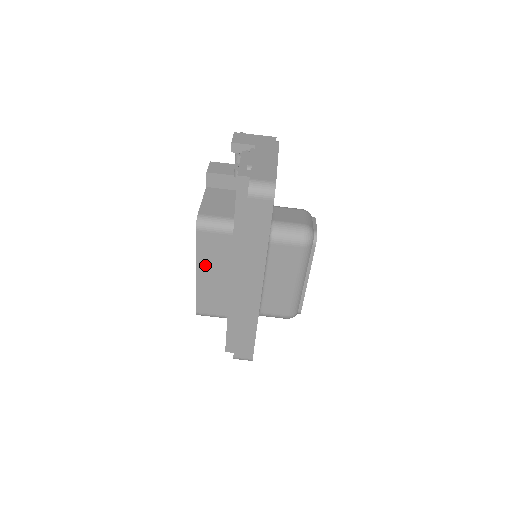
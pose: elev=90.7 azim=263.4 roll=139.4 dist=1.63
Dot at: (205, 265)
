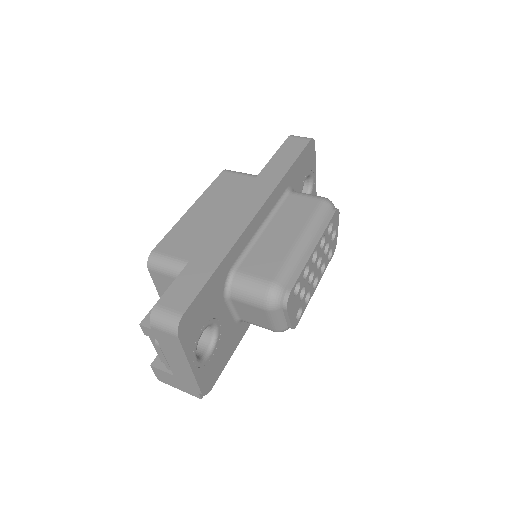
Dot at: (208, 200)
